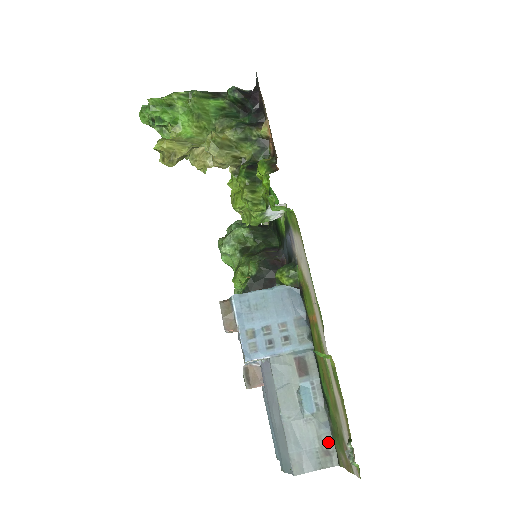
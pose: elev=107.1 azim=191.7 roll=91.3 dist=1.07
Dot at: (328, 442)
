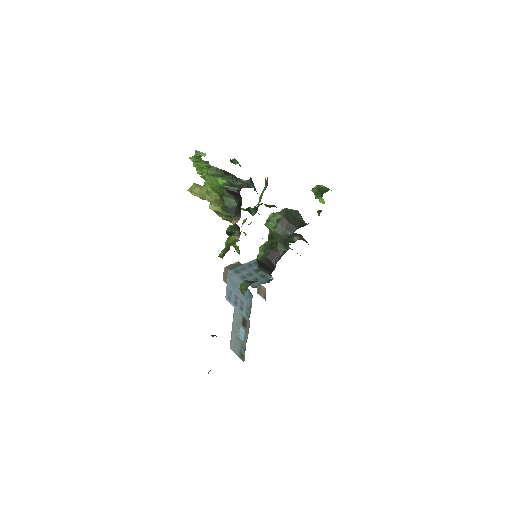
Dot at: (243, 353)
